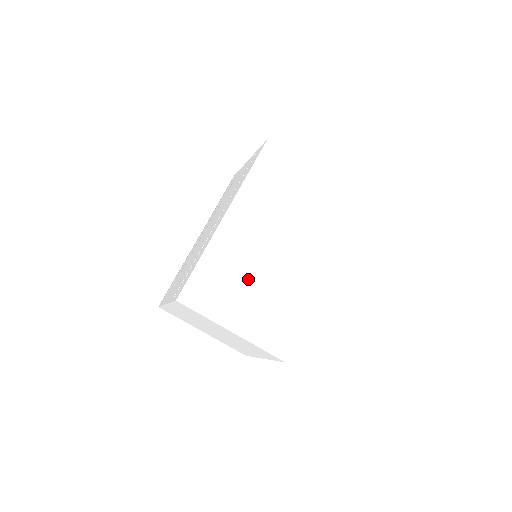
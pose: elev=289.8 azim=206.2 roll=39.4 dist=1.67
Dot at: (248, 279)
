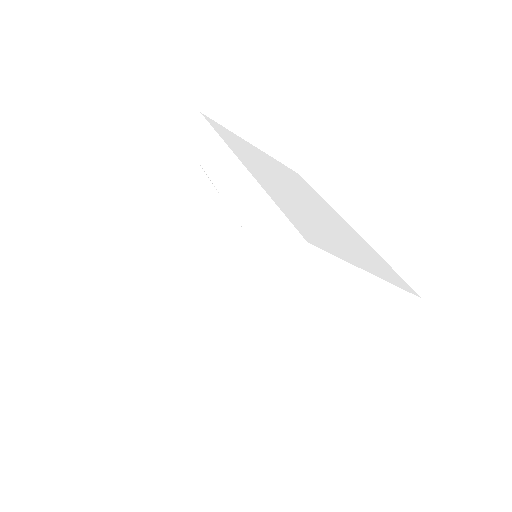
Dot at: (320, 223)
